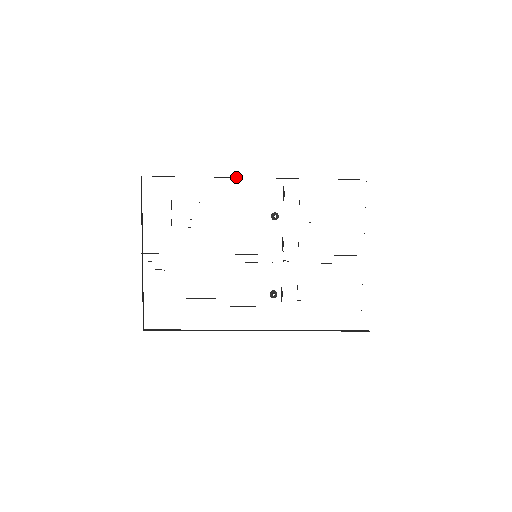
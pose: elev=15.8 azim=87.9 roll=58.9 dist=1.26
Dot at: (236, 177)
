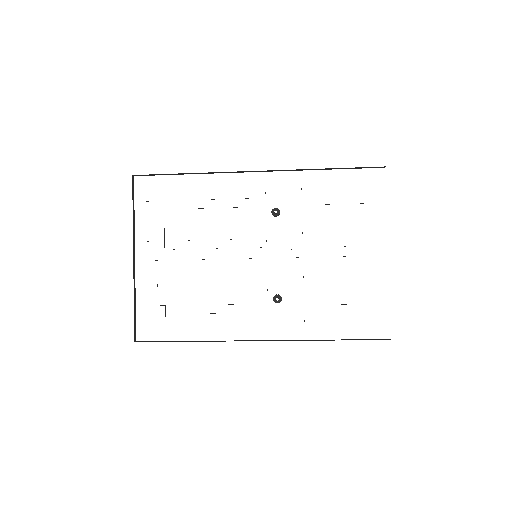
Dot at: occluded
